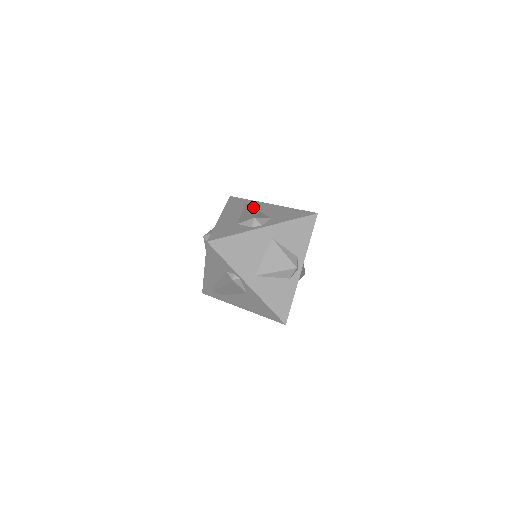
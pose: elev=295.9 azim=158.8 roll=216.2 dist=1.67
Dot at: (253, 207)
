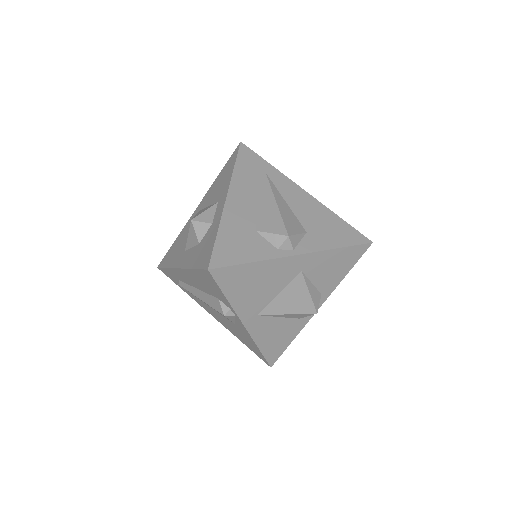
Dot at: (278, 189)
